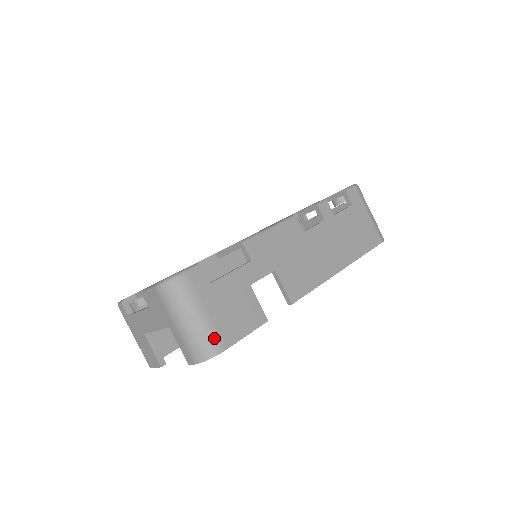
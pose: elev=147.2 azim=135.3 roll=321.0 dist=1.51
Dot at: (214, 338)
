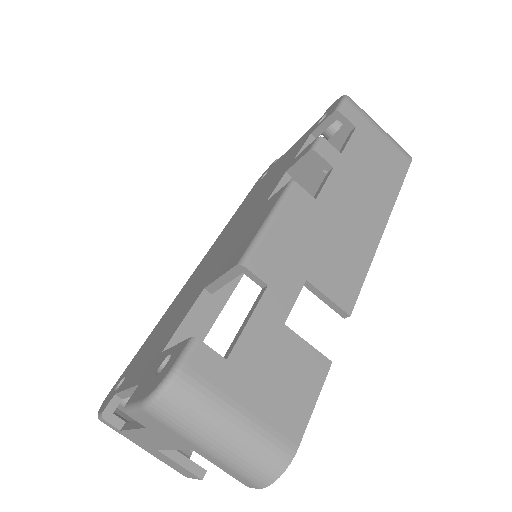
Dot at: (273, 442)
